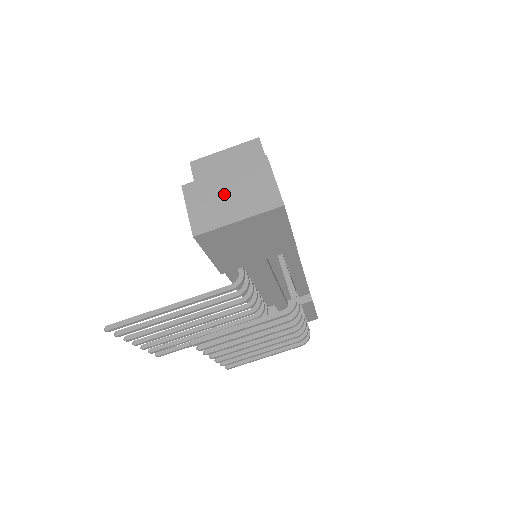
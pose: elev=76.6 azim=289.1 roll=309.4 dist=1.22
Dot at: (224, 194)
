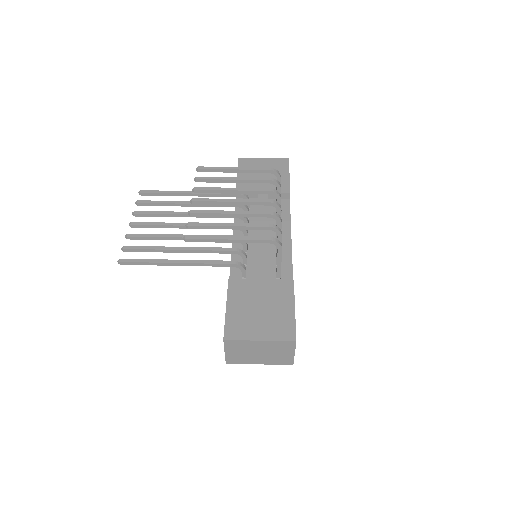
Dot at: occluded
